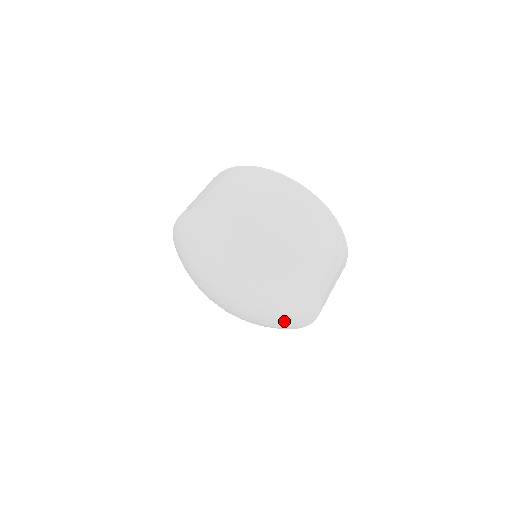
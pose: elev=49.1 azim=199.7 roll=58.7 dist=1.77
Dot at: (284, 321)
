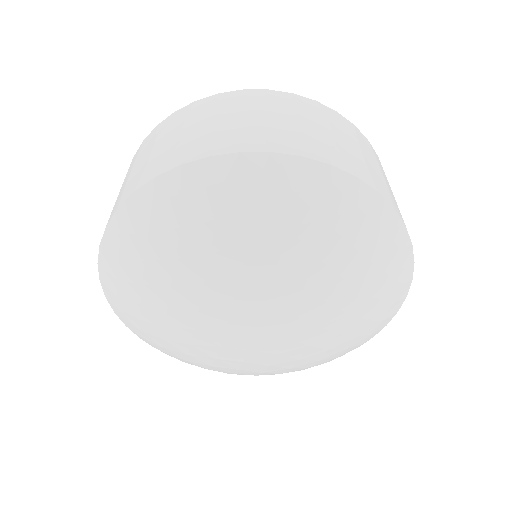
Dot at: (360, 267)
